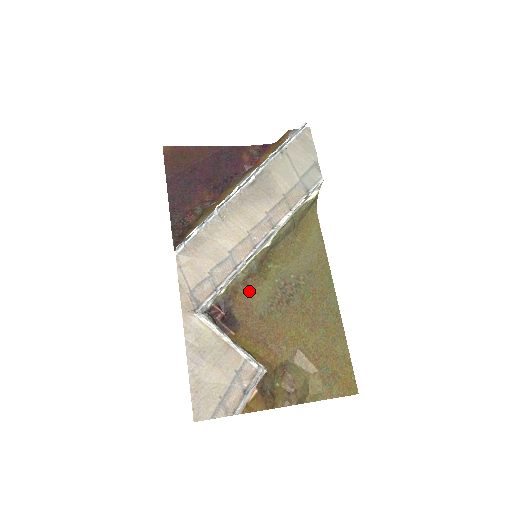
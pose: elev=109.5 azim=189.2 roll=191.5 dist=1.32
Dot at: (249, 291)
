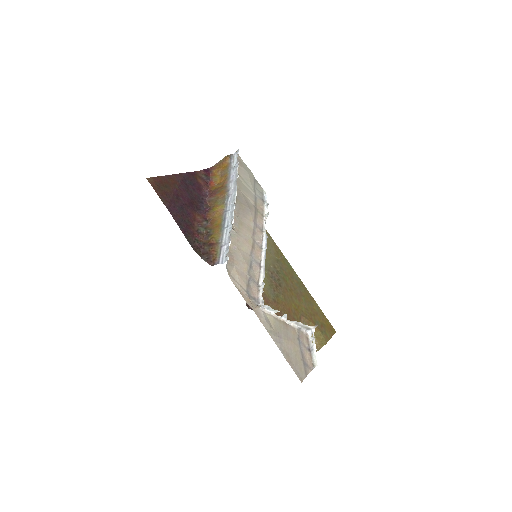
Dot at: occluded
